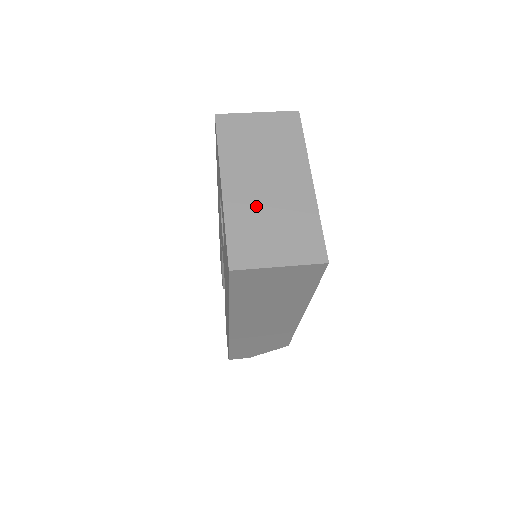
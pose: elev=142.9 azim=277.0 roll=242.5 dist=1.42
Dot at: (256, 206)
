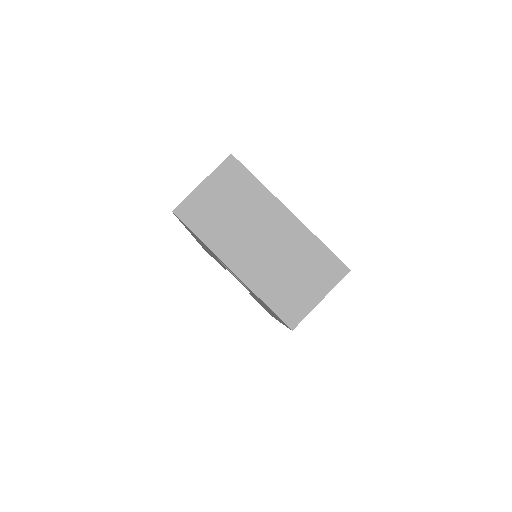
Dot at: (269, 267)
